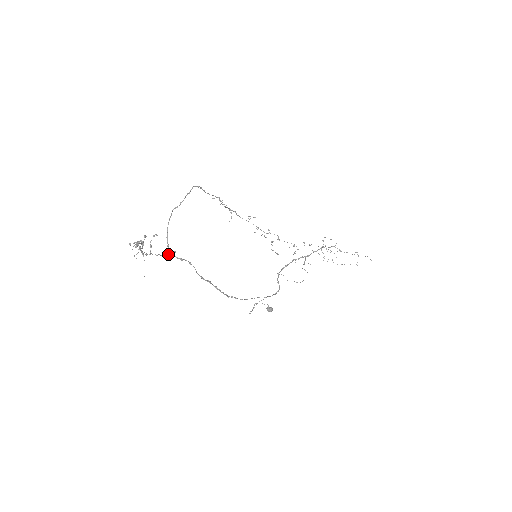
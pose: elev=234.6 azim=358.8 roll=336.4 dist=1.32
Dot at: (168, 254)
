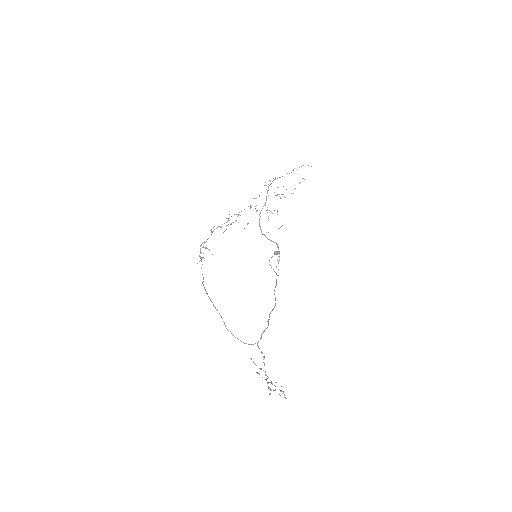
Dot at: occluded
